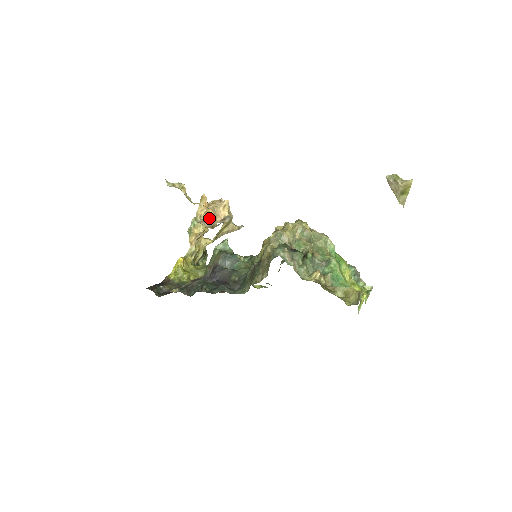
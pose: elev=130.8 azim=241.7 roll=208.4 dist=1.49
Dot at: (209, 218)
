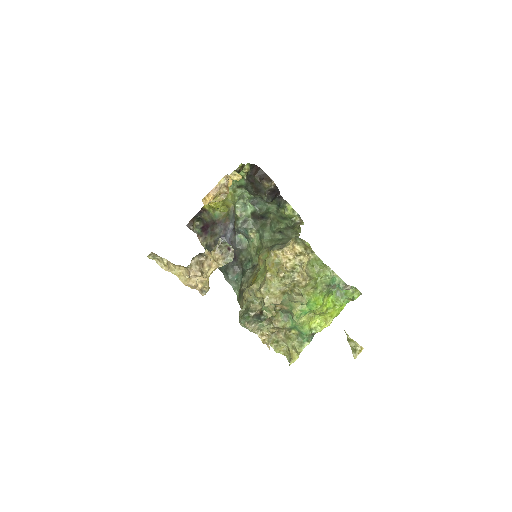
Dot at: occluded
